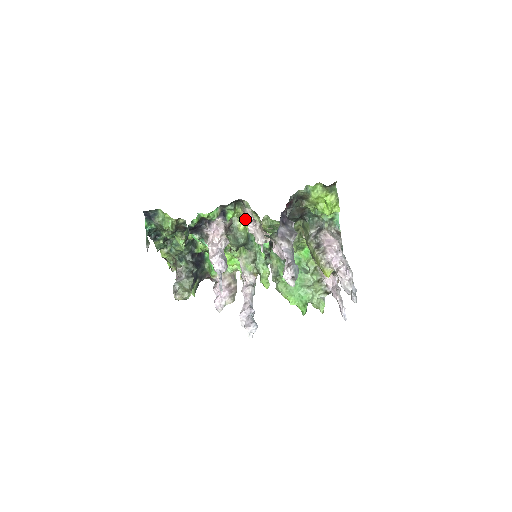
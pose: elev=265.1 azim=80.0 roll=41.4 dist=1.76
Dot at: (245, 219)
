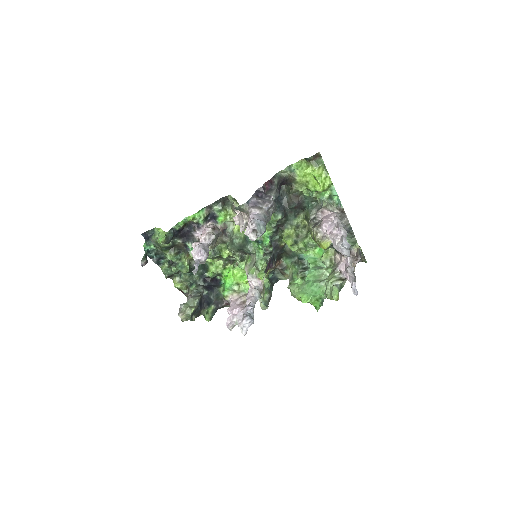
Dot at: occluded
